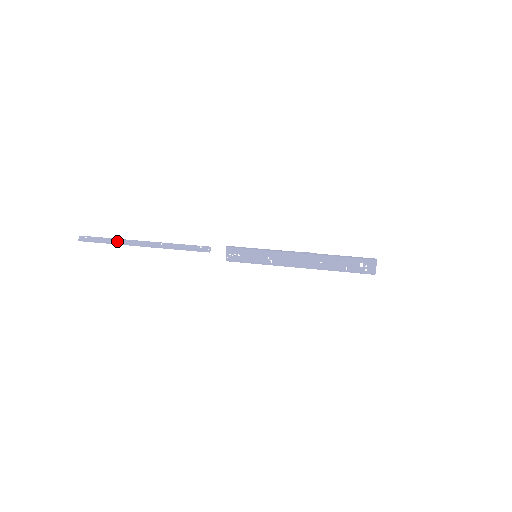
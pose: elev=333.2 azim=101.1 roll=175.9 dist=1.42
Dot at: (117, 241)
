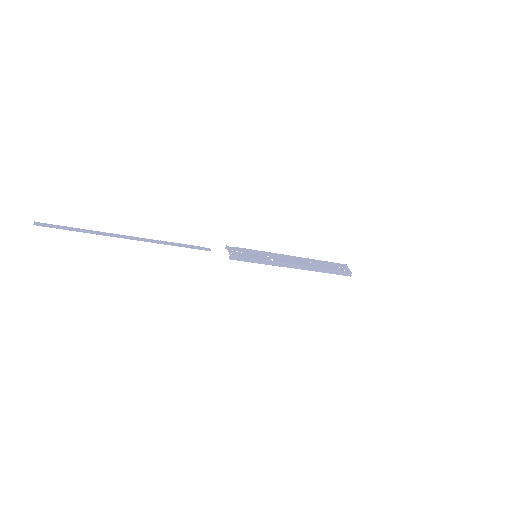
Dot at: (93, 233)
